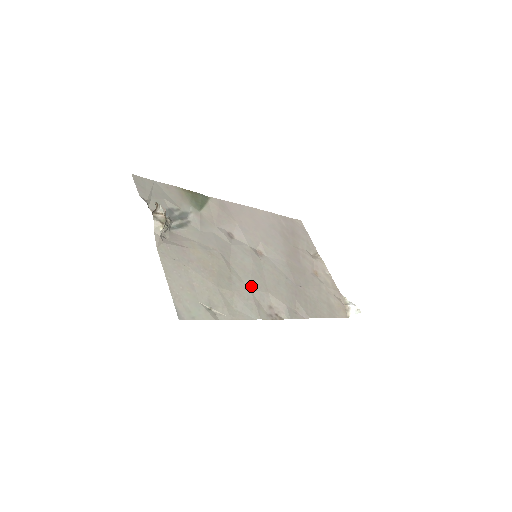
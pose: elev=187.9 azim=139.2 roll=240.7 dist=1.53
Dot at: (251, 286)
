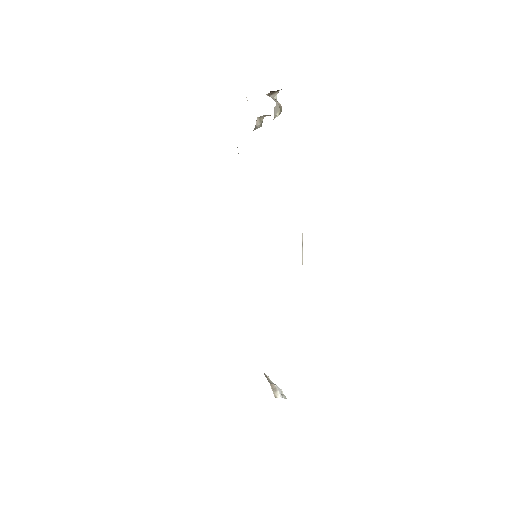
Dot at: occluded
